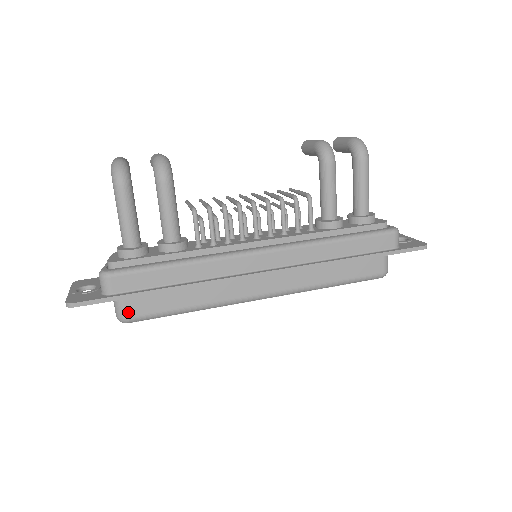
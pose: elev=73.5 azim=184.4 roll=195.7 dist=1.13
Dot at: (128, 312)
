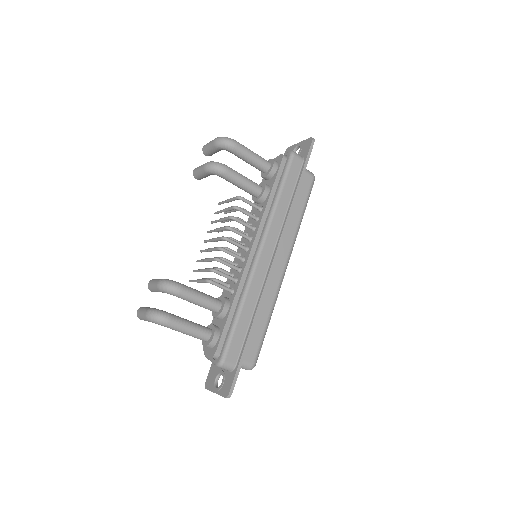
Dot at: (250, 361)
